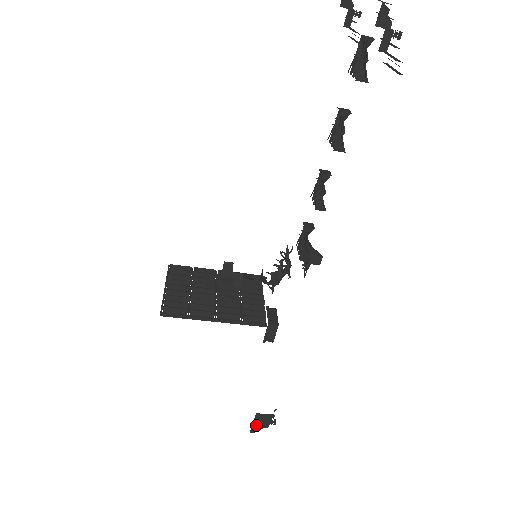
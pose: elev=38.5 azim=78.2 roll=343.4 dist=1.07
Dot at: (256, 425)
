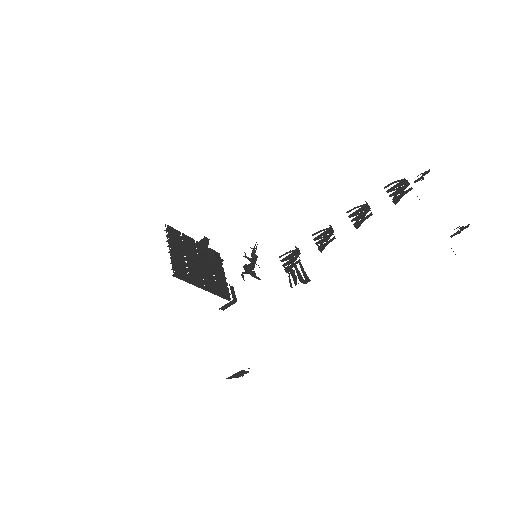
Dot at: (234, 376)
